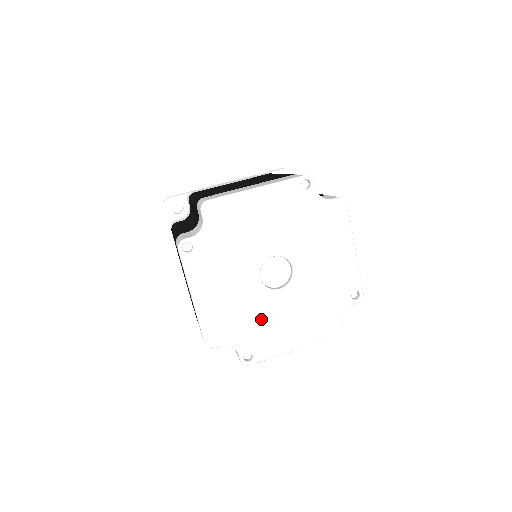
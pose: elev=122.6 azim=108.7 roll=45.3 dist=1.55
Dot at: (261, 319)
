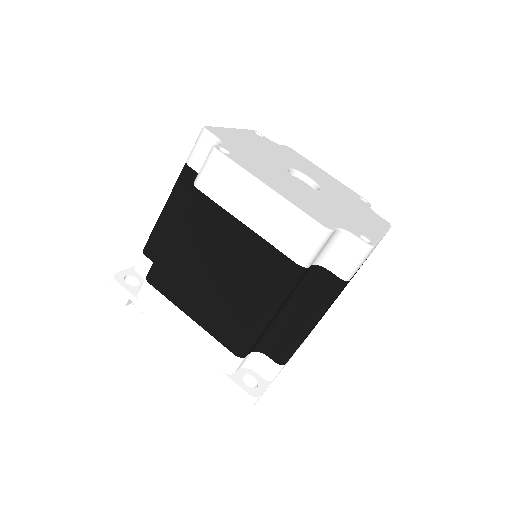
Dot at: (335, 209)
